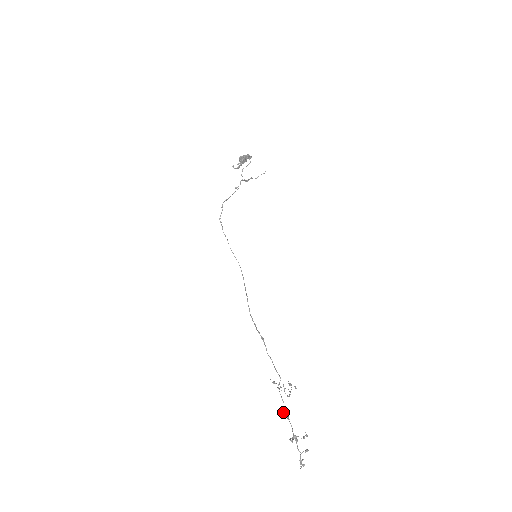
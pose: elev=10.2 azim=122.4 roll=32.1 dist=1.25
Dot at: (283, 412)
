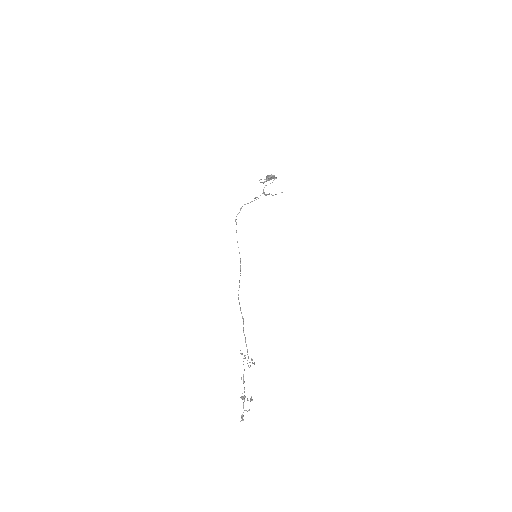
Dot at: (241, 377)
